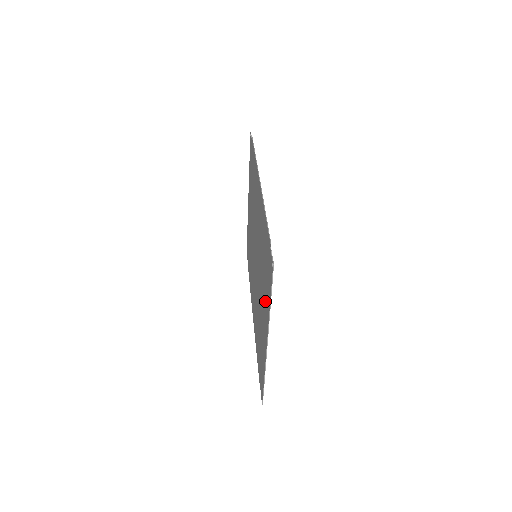
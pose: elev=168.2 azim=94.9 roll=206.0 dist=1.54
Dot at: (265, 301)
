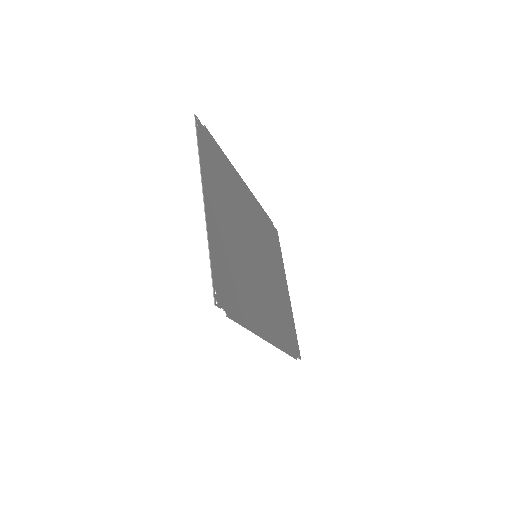
Dot at: (213, 188)
